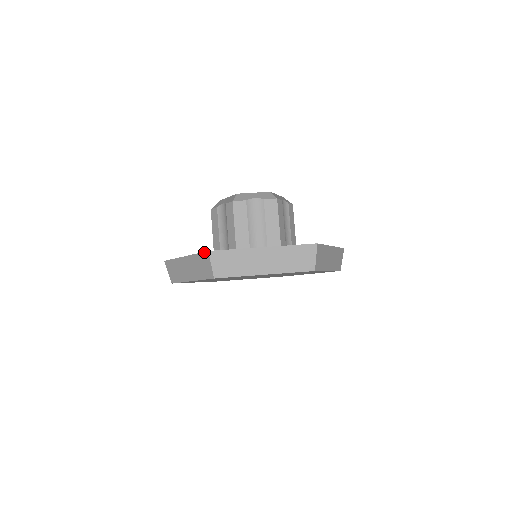
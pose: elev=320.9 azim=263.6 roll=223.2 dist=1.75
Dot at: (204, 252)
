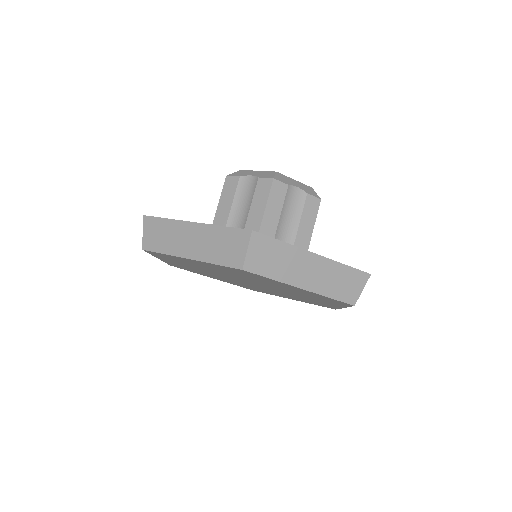
Dot at: occluded
